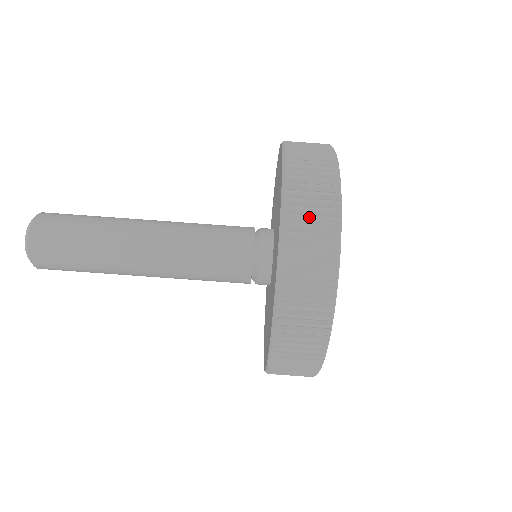
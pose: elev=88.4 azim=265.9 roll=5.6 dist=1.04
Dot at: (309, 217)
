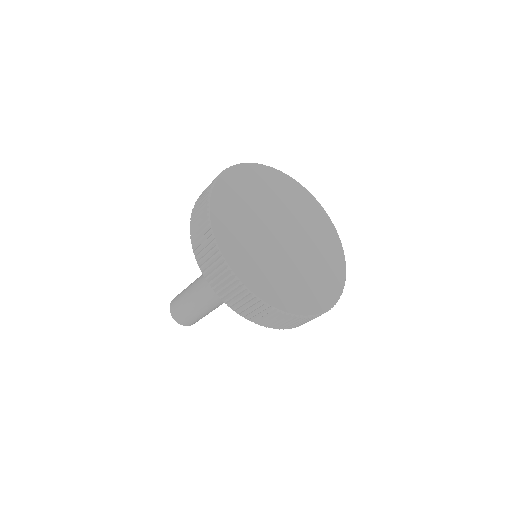
Dot at: (256, 314)
